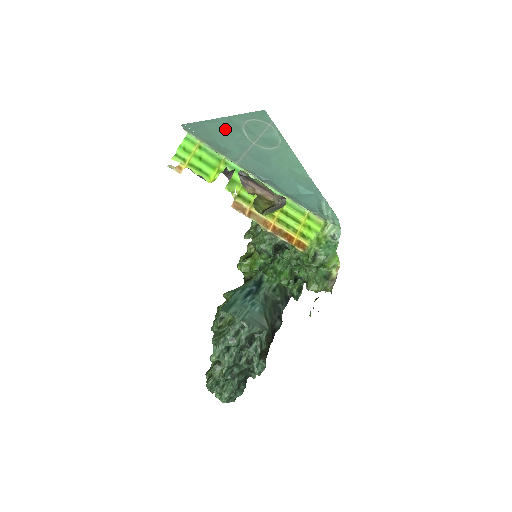
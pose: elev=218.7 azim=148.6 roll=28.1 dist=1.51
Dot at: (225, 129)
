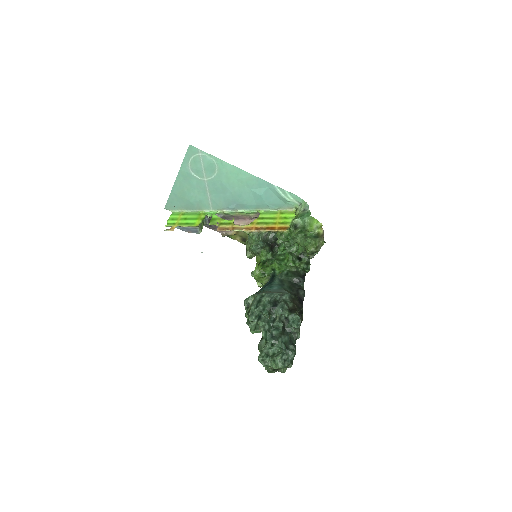
Dot at: (185, 184)
